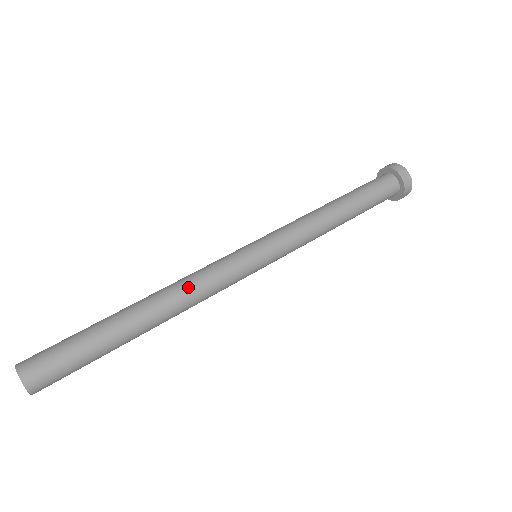
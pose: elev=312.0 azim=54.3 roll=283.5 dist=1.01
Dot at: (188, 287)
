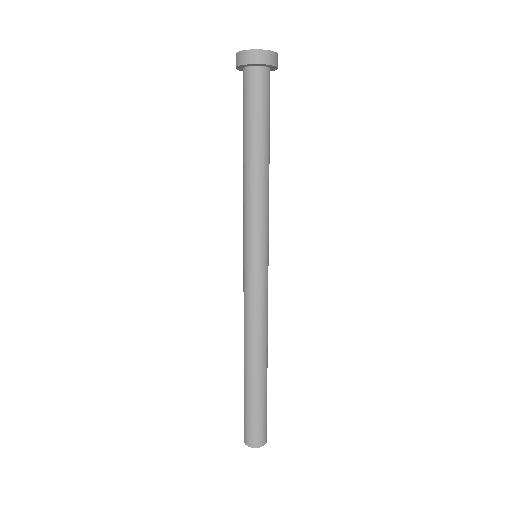
Dot at: (267, 325)
